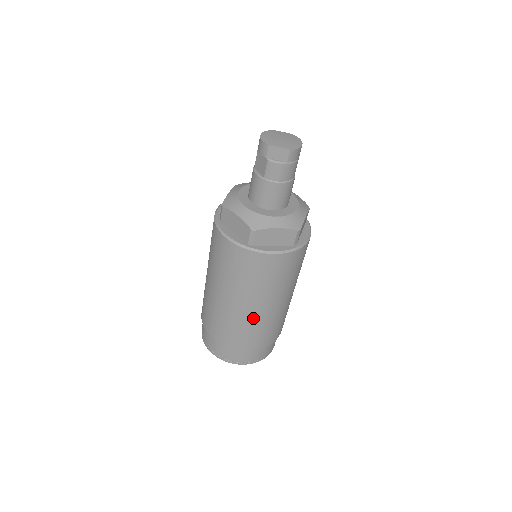
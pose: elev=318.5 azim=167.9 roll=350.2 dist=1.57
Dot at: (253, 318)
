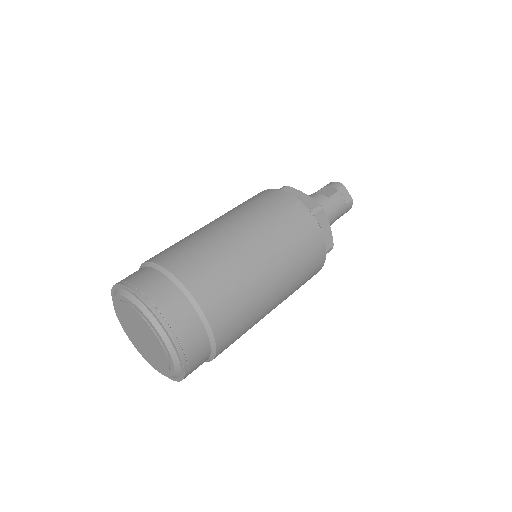
Dot at: (256, 281)
